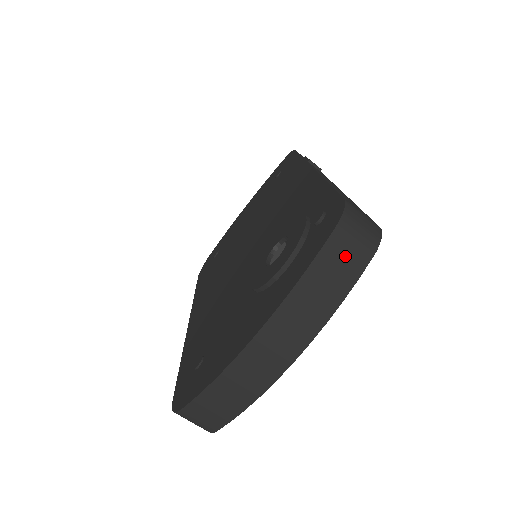
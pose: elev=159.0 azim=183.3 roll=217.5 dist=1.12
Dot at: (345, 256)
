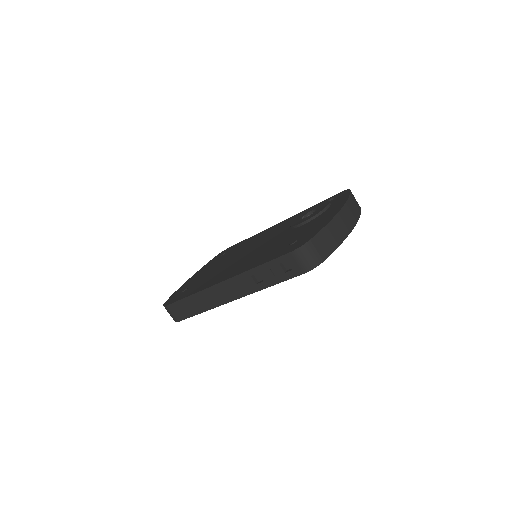
Dot at: occluded
